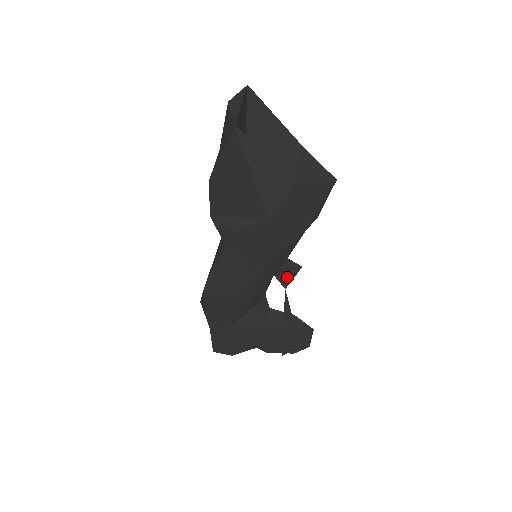
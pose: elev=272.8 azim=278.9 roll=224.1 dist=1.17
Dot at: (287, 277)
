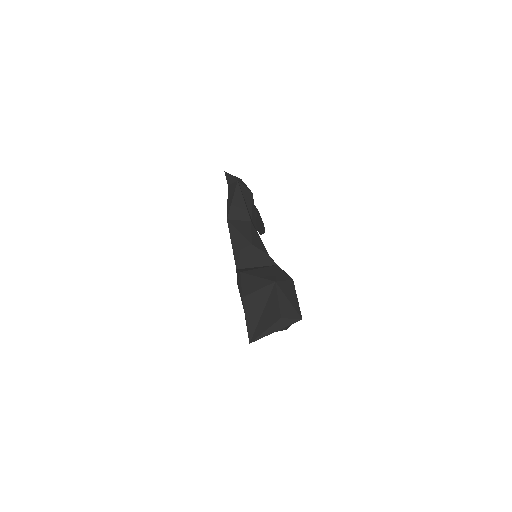
Dot at: occluded
